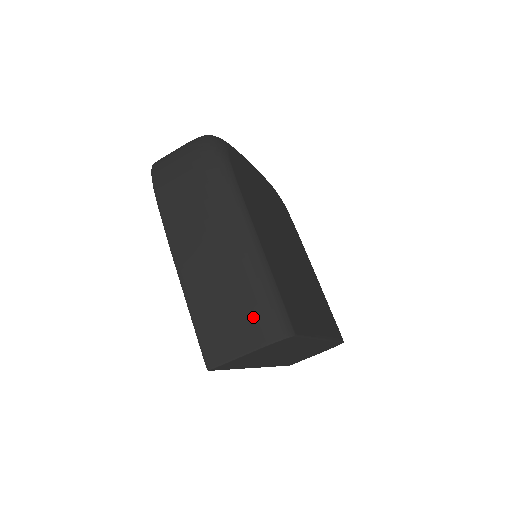
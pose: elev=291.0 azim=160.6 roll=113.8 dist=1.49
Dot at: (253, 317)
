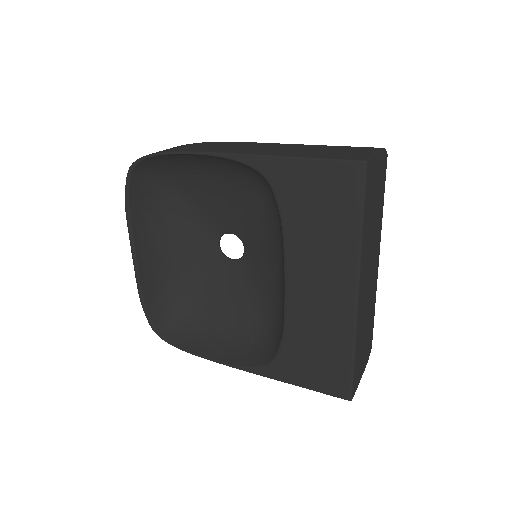
Dot at: (351, 147)
